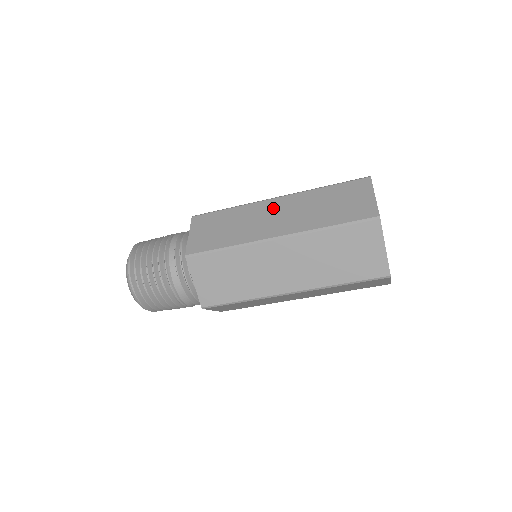
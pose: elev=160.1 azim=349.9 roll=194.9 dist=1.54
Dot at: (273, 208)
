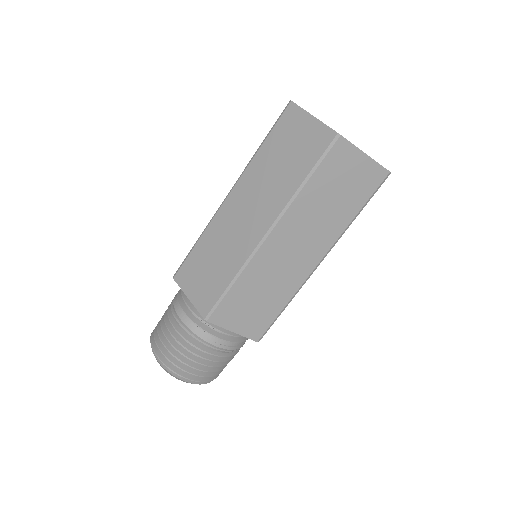
Dot at: occluded
